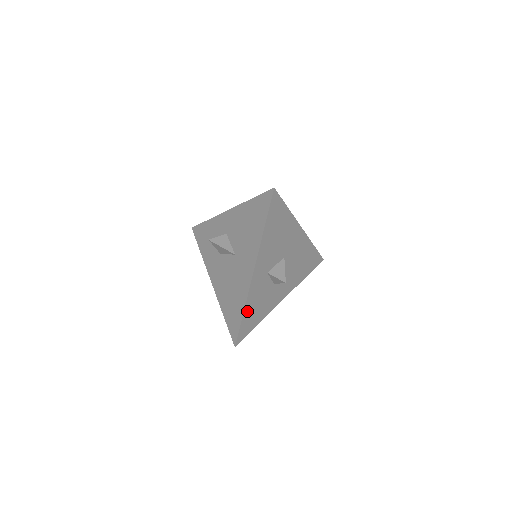
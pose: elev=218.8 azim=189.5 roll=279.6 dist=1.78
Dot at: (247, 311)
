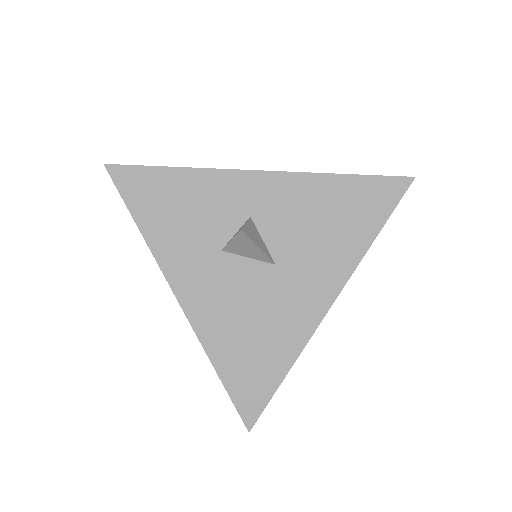
Dot at: occluded
